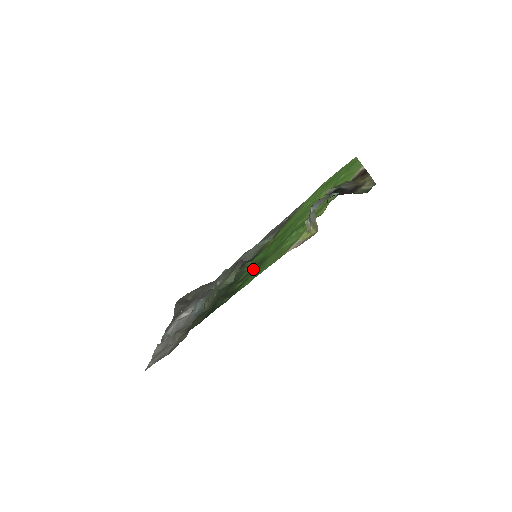
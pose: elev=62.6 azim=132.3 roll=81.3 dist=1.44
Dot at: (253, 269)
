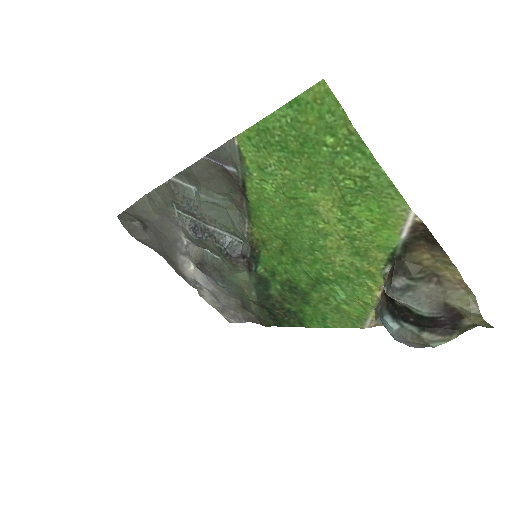
Dot at: (292, 295)
